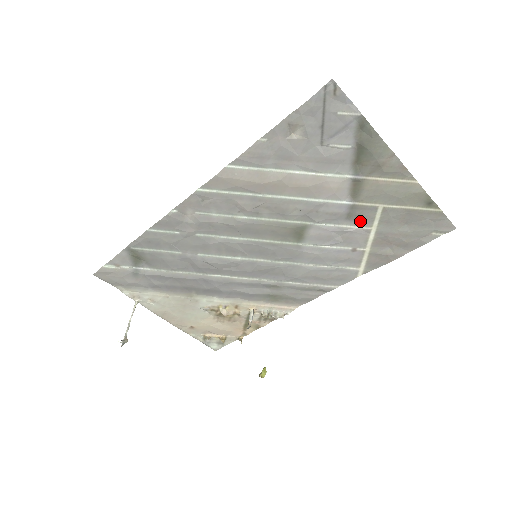
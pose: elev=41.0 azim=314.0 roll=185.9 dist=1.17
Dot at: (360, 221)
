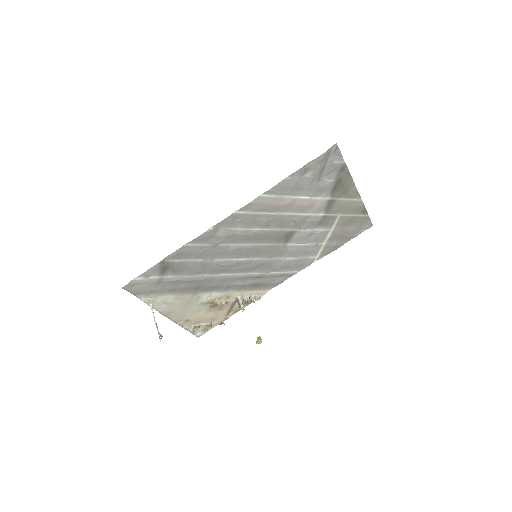
Dot at: (326, 226)
